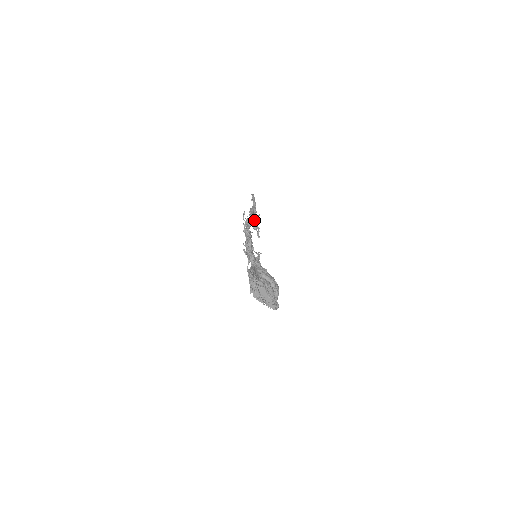
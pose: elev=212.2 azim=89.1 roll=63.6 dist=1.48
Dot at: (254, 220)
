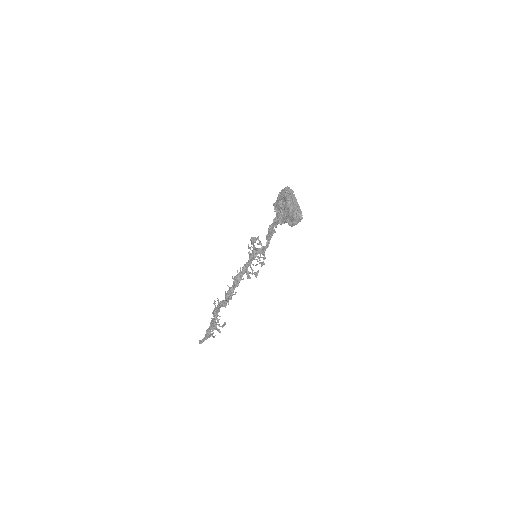
Dot at: occluded
